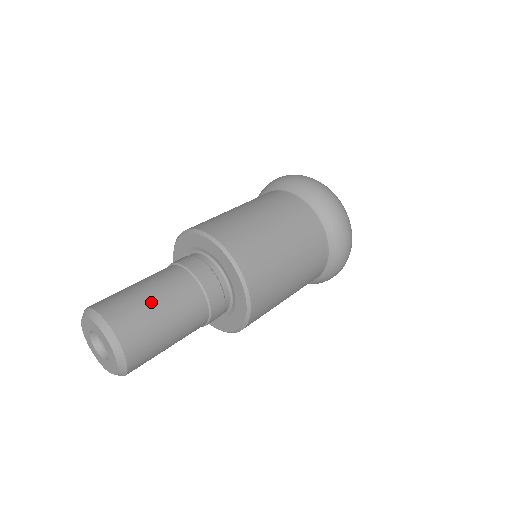
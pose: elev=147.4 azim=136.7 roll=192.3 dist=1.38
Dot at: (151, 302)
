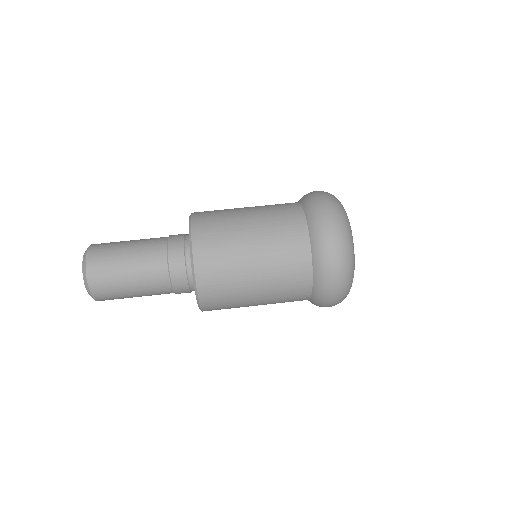
Dot at: (123, 269)
